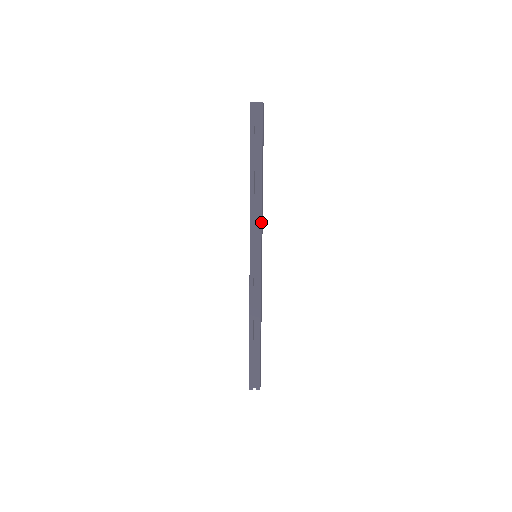
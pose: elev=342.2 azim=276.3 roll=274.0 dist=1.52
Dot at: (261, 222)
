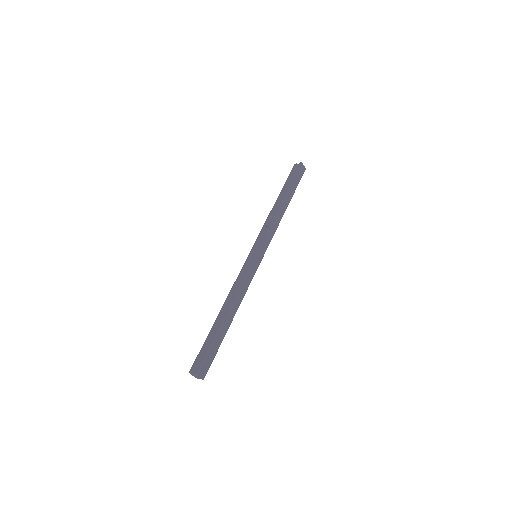
Dot at: (269, 228)
